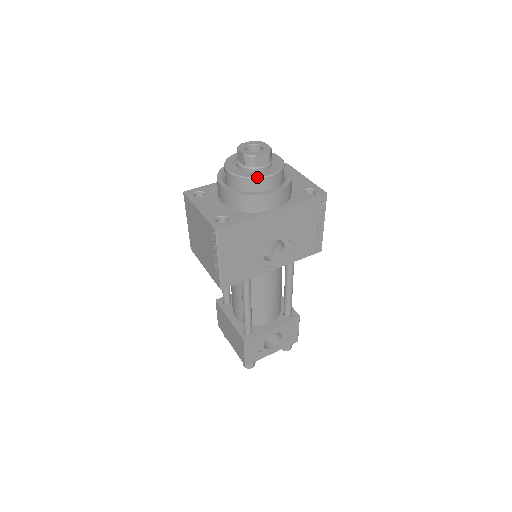
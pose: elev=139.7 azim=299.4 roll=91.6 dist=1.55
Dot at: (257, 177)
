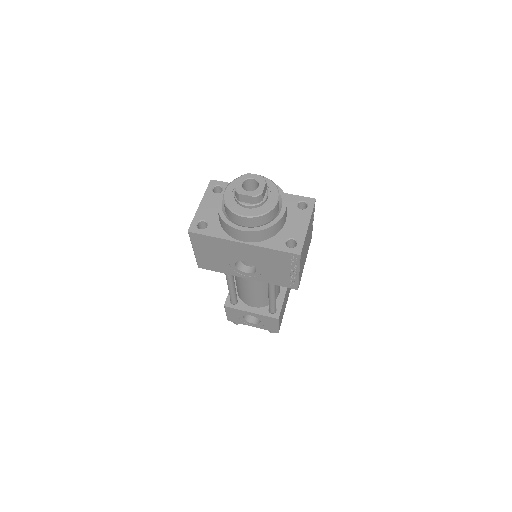
Dot at: (233, 212)
